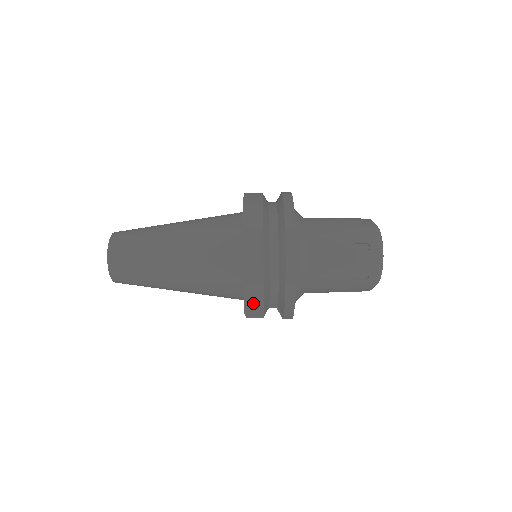
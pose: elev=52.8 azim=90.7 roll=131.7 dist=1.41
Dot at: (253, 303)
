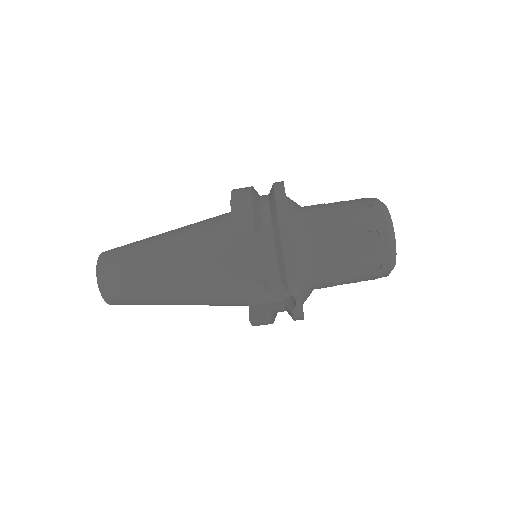
Dot at: (247, 264)
